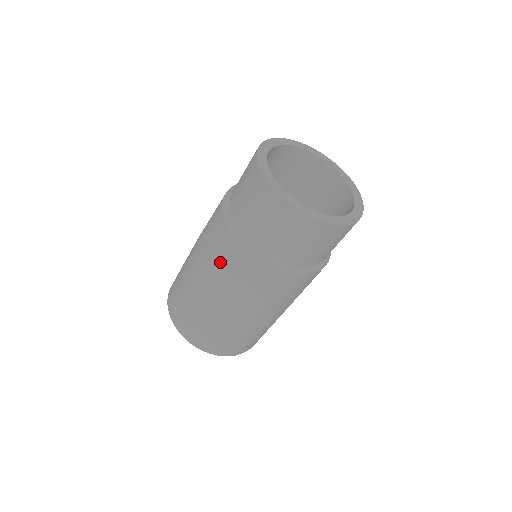
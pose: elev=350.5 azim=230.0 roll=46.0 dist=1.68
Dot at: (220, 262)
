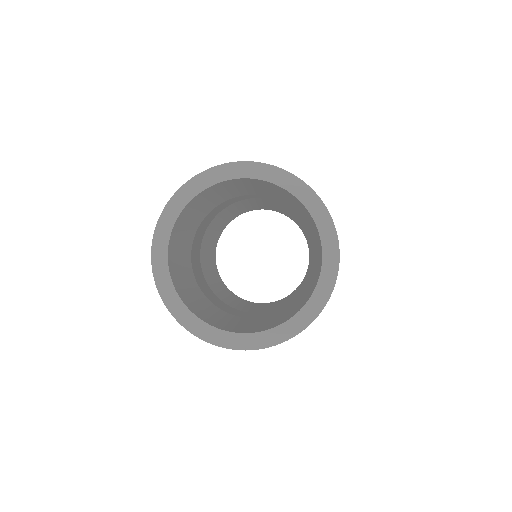
Dot at: occluded
